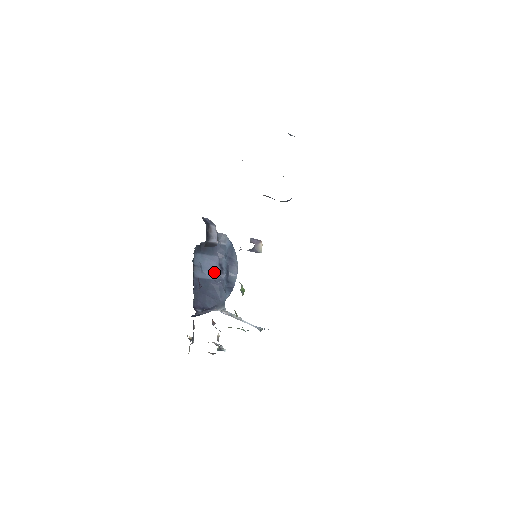
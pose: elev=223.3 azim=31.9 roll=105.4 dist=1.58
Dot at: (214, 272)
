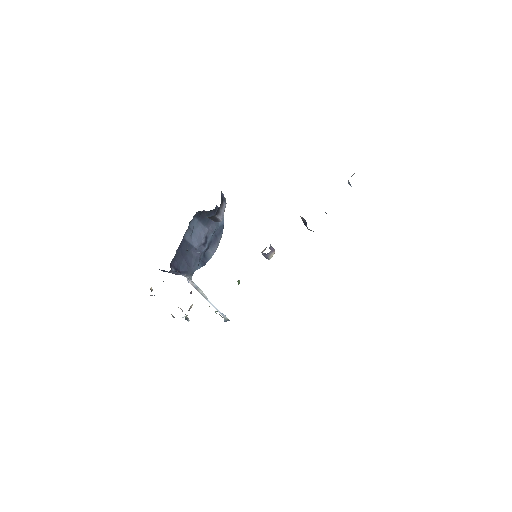
Dot at: (199, 241)
